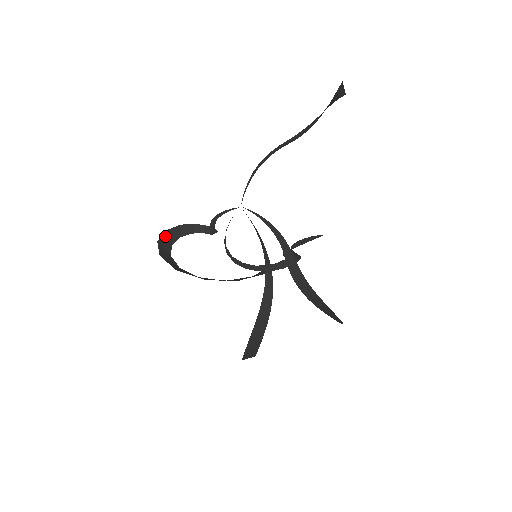
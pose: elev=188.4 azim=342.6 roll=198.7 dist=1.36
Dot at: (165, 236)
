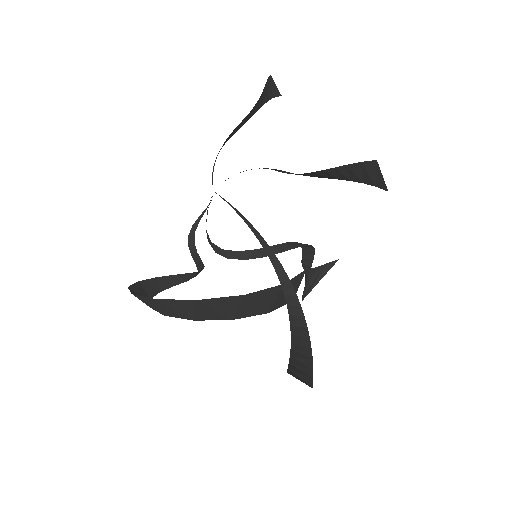
Dot at: (138, 287)
